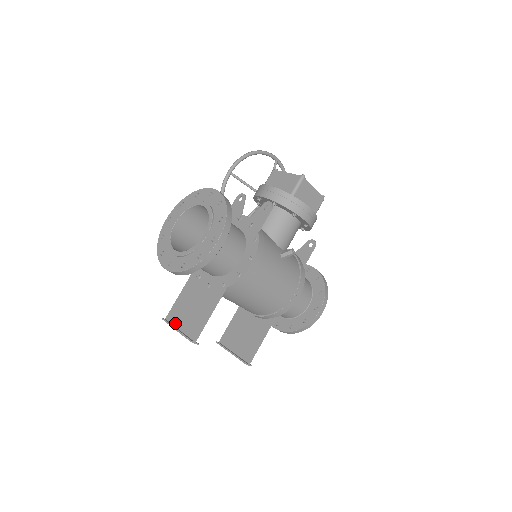
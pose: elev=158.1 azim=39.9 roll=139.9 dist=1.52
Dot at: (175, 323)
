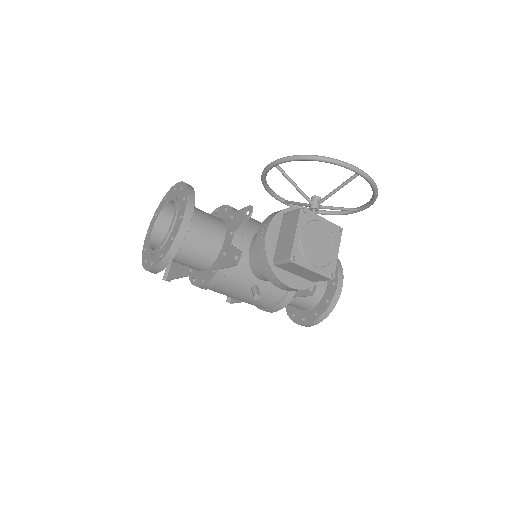
Dot at: occluded
